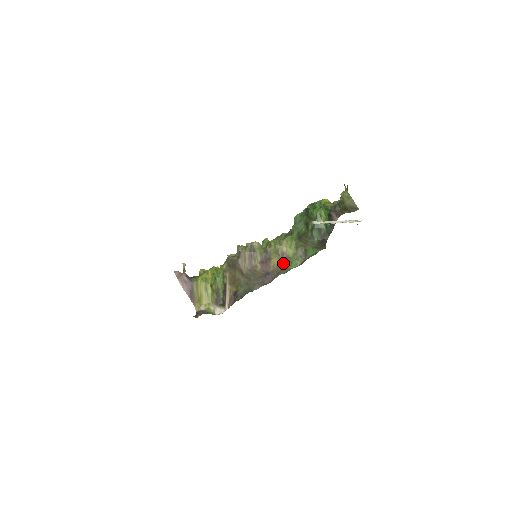
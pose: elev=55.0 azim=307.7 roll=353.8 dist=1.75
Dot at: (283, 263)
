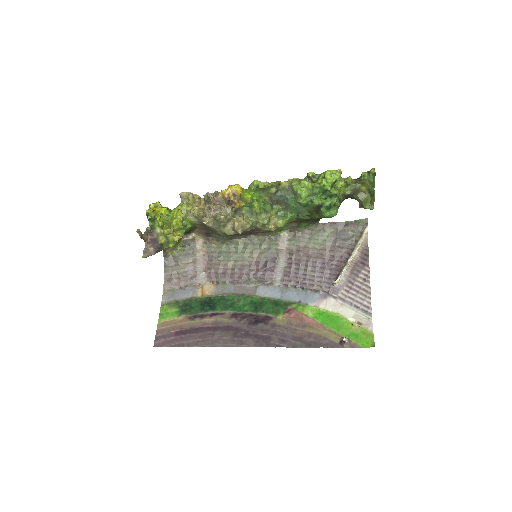
Dot at: occluded
